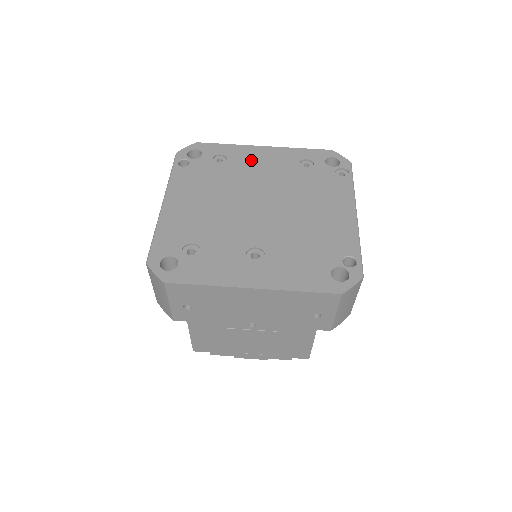
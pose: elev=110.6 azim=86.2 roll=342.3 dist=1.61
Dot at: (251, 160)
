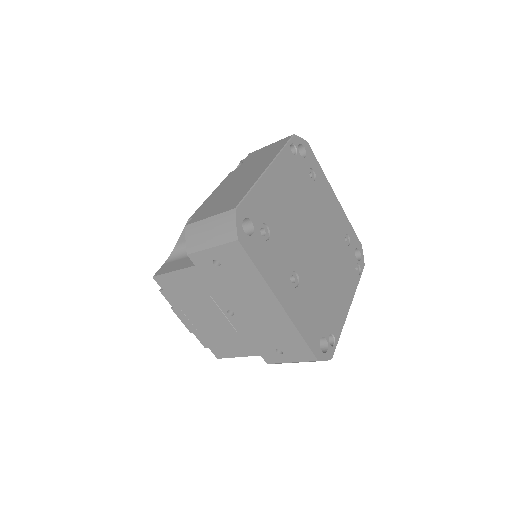
Dot at: (326, 198)
